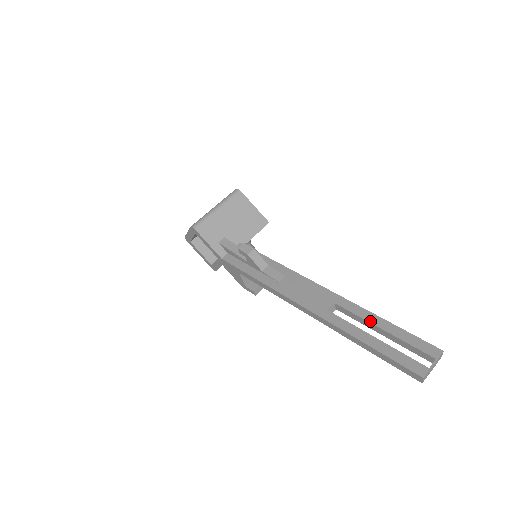
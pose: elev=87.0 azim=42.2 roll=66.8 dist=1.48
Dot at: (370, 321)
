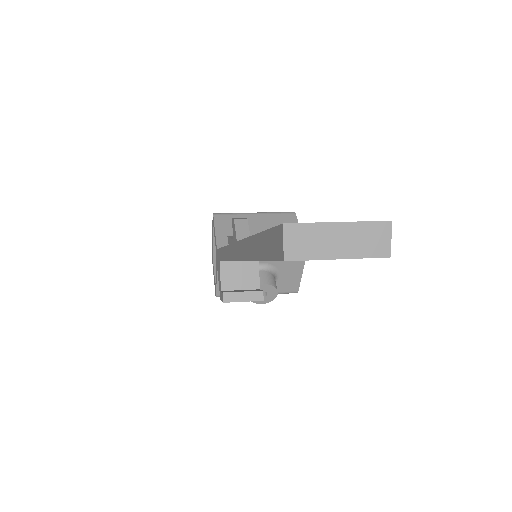
Dot at: occluded
